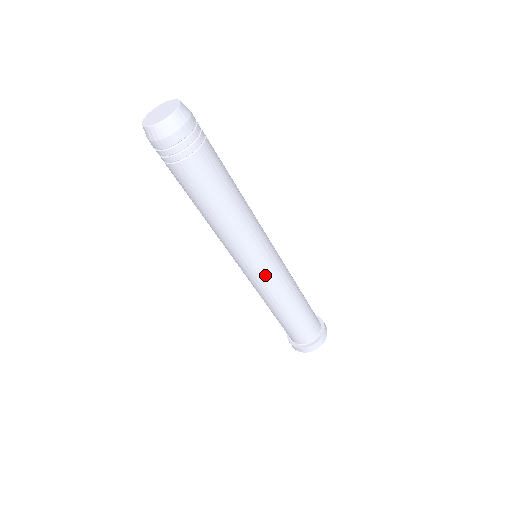
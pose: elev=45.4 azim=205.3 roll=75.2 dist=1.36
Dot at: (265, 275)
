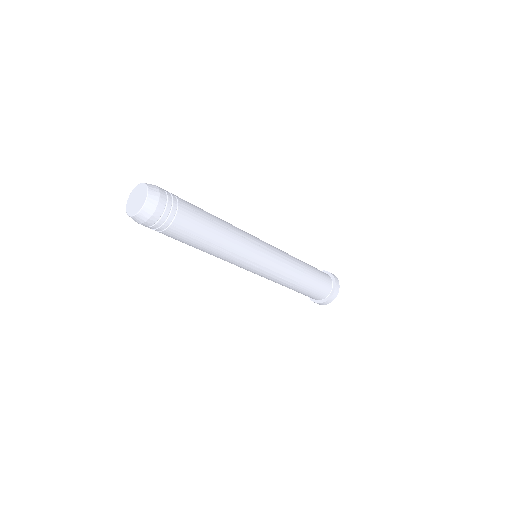
Dot at: (266, 271)
